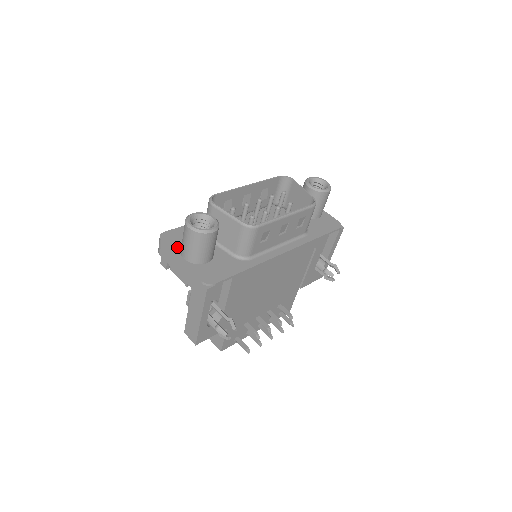
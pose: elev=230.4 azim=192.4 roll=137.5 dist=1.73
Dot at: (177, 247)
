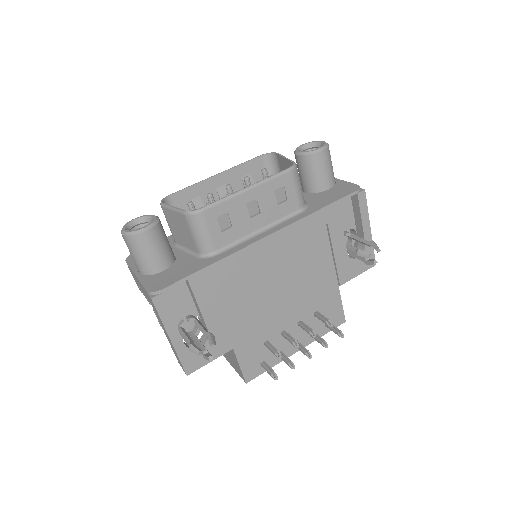
Dot at: occluded
